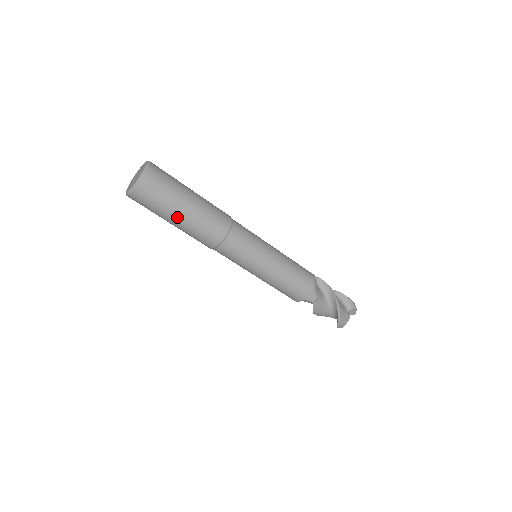
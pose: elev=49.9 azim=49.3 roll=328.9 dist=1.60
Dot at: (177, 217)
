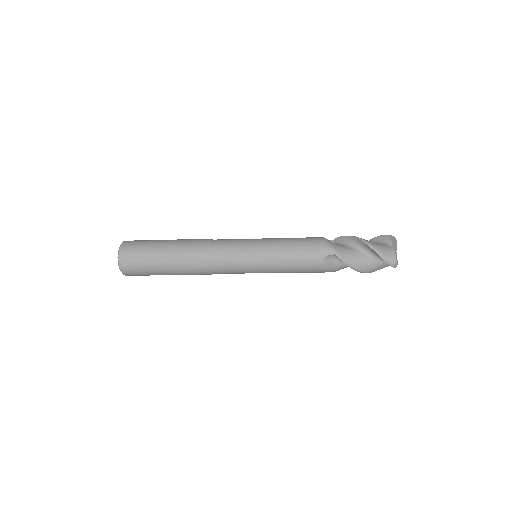
Dot at: occluded
